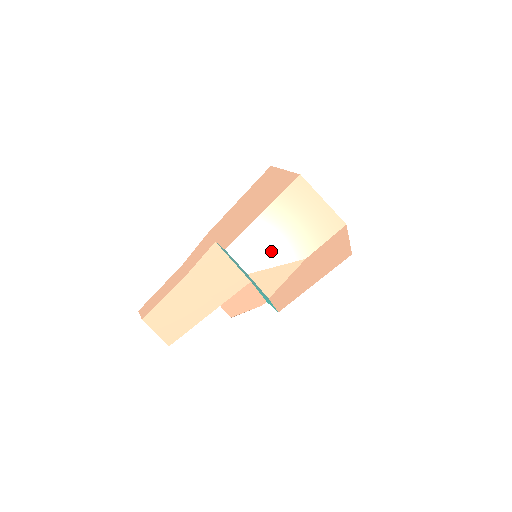
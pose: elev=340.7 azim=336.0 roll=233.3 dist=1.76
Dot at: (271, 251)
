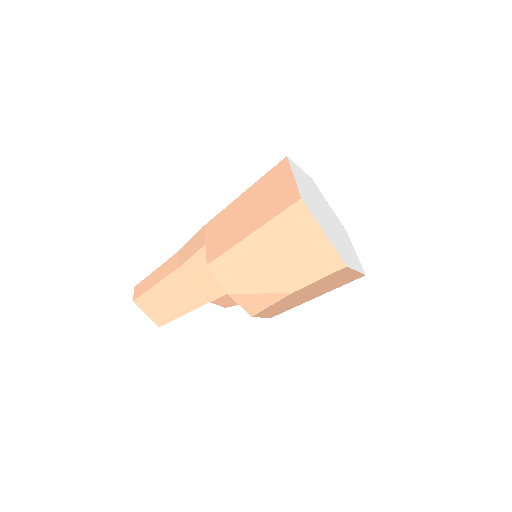
Dot at: (255, 277)
